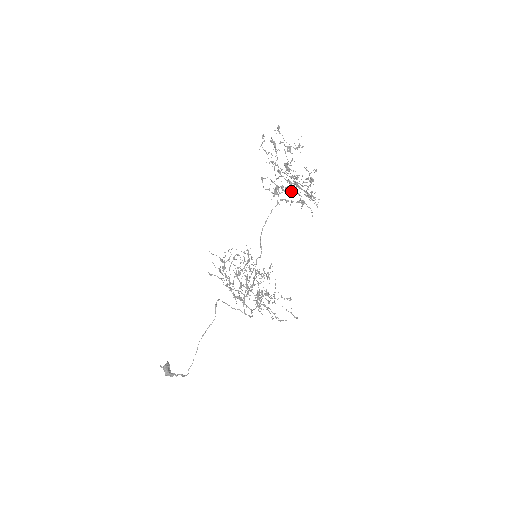
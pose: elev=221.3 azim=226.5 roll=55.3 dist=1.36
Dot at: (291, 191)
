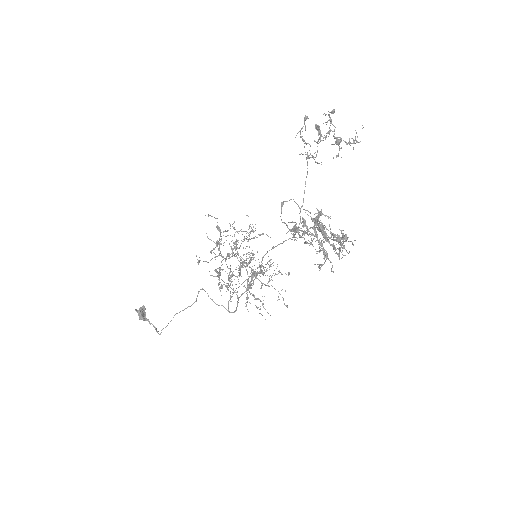
Dot at: occluded
